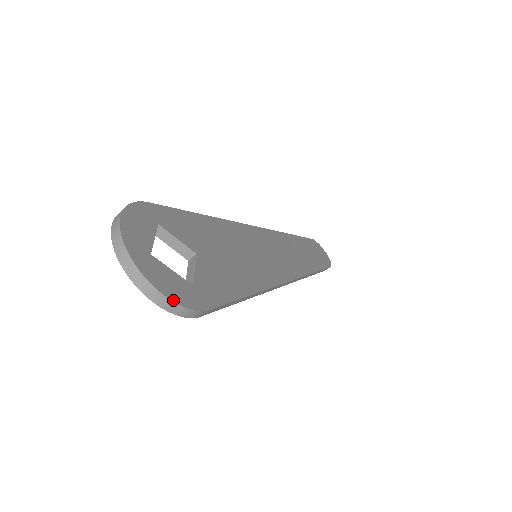
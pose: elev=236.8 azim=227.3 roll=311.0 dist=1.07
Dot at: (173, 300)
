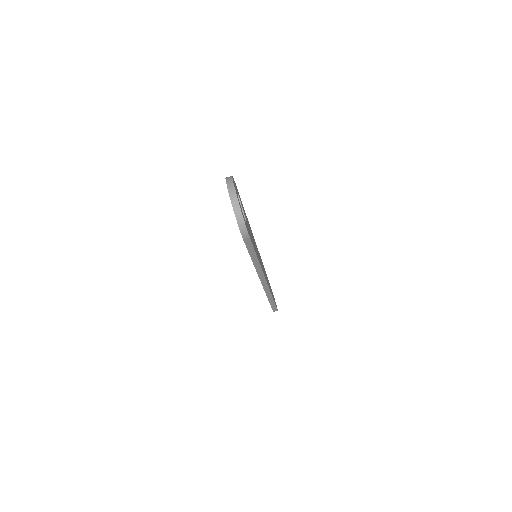
Dot at: occluded
